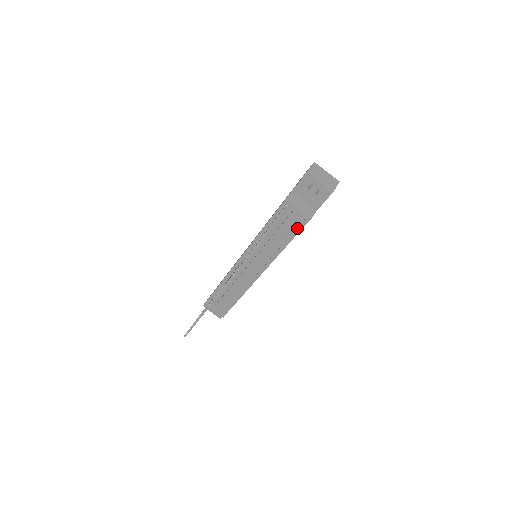
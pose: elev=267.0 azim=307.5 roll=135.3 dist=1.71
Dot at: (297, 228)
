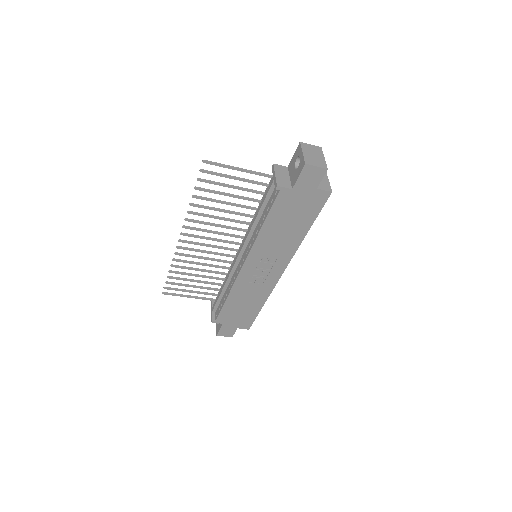
Dot at: (271, 203)
